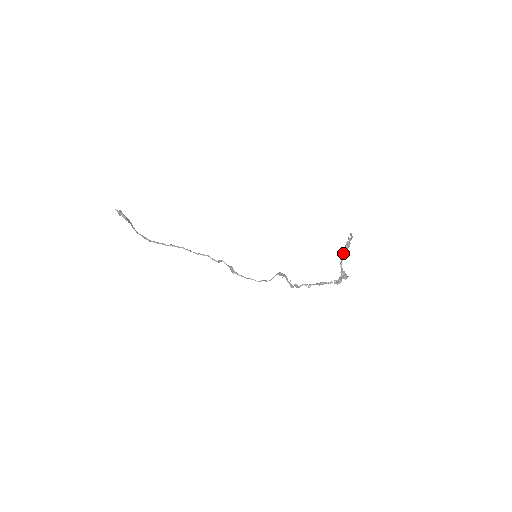
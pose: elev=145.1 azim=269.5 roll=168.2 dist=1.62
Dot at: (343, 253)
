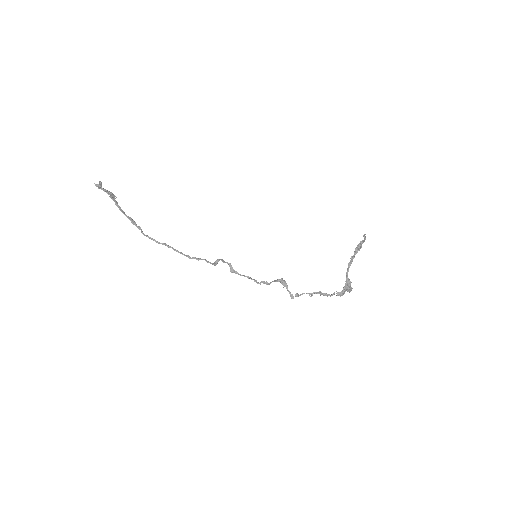
Dot at: (352, 257)
